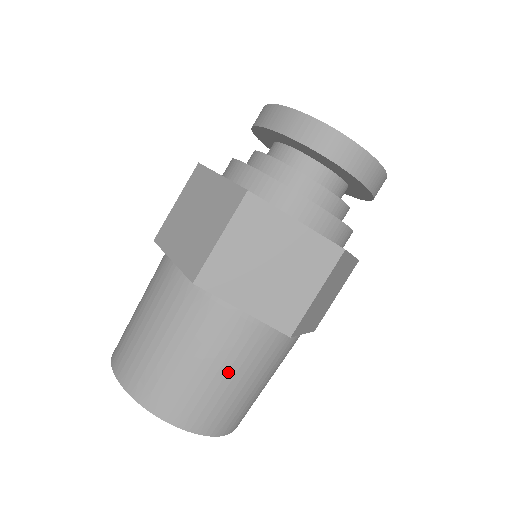
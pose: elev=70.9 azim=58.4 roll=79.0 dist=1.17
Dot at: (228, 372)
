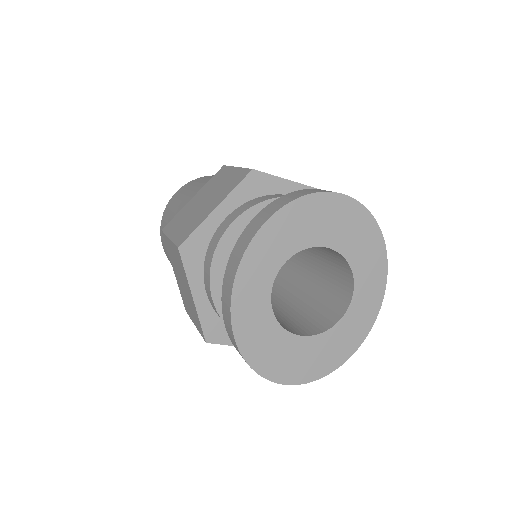
Dot at: occluded
